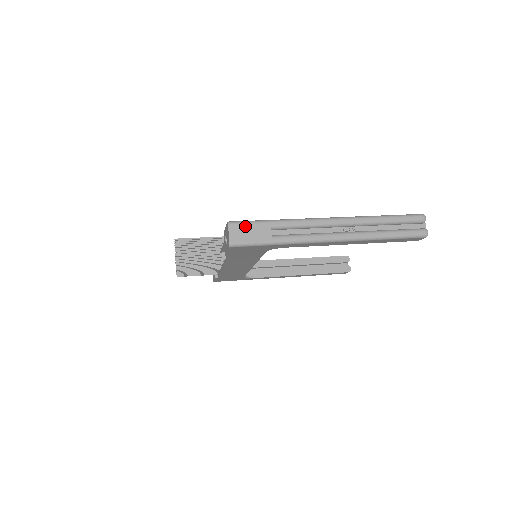
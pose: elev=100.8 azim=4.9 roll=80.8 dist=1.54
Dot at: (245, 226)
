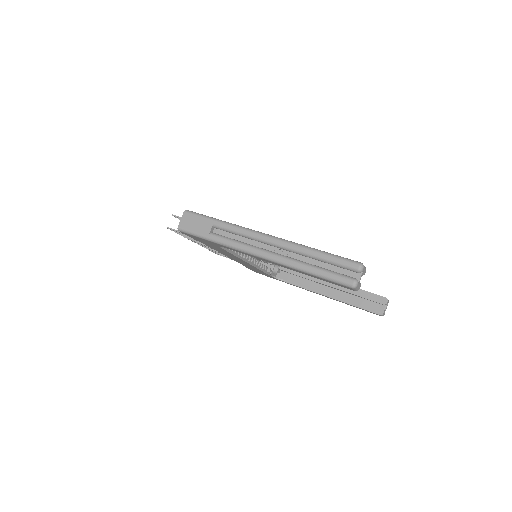
Dot at: (195, 217)
